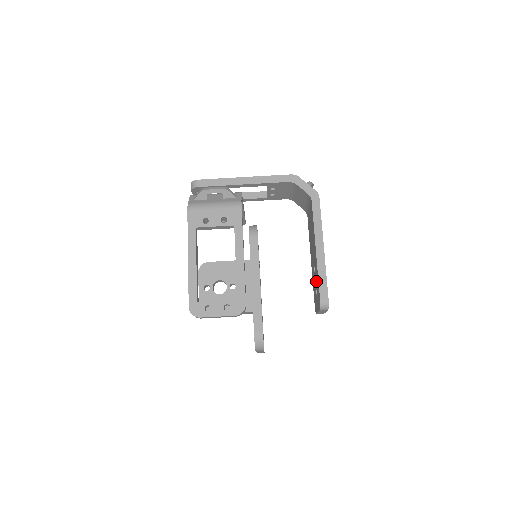
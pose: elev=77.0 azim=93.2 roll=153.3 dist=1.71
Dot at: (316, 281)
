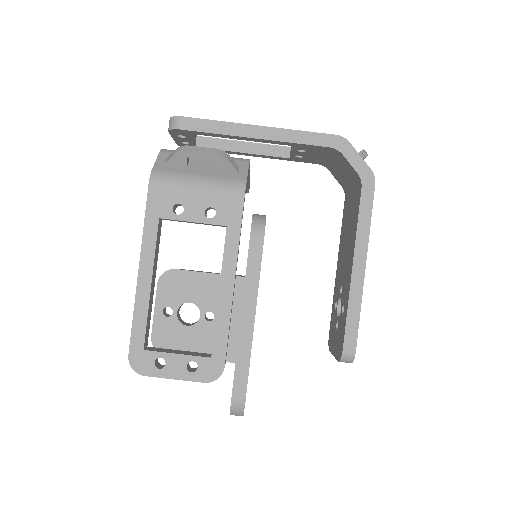
Dot at: (341, 312)
